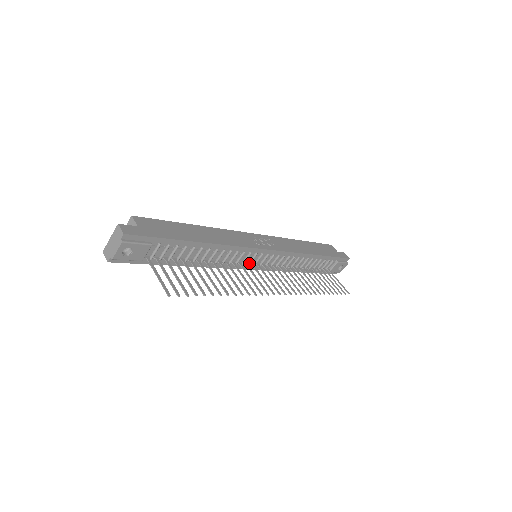
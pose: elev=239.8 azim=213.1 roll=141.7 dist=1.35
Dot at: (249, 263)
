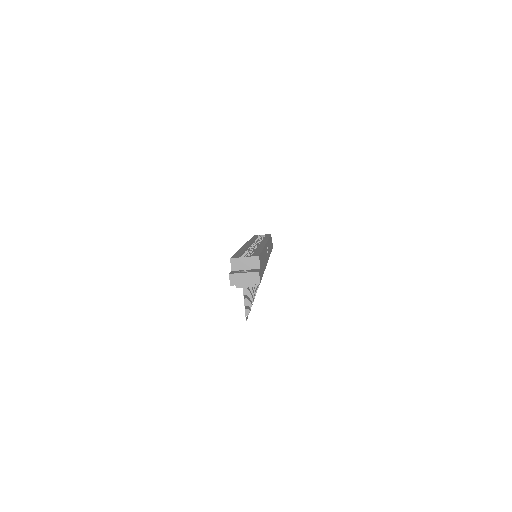
Dot at: occluded
